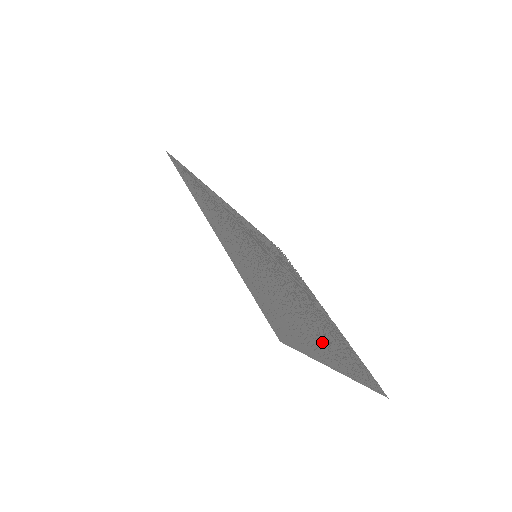
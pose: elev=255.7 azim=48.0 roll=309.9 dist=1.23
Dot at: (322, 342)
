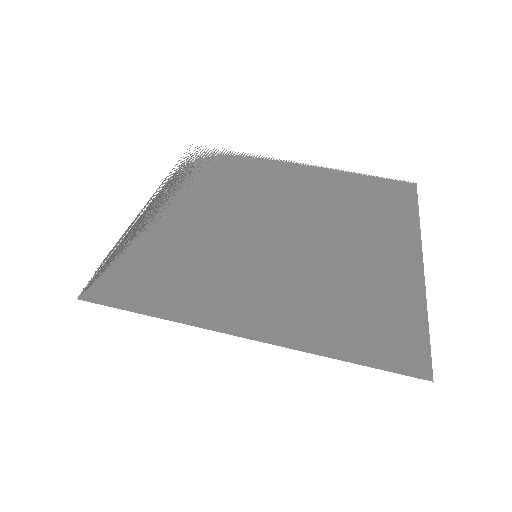
Dot at: occluded
